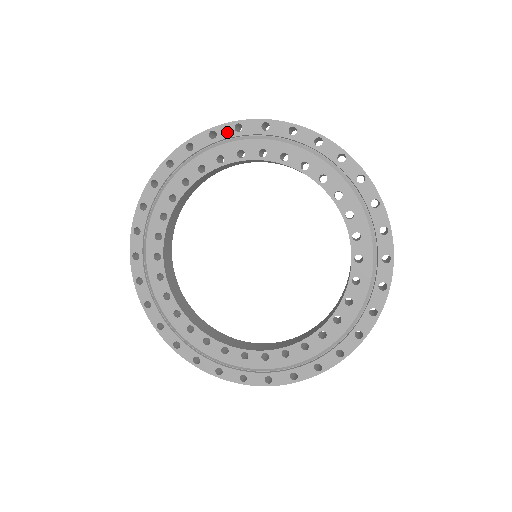
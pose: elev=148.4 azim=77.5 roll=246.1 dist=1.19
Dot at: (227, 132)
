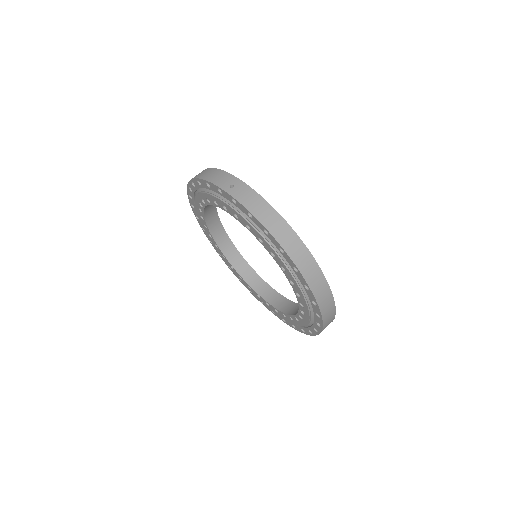
Dot at: (215, 189)
